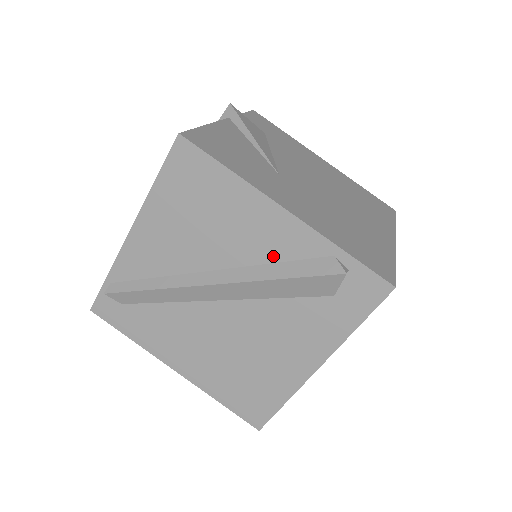
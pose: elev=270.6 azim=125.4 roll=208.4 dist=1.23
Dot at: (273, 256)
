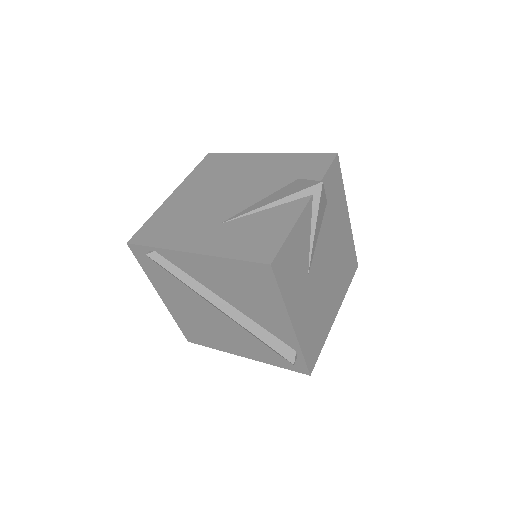
Dot at: (266, 327)
